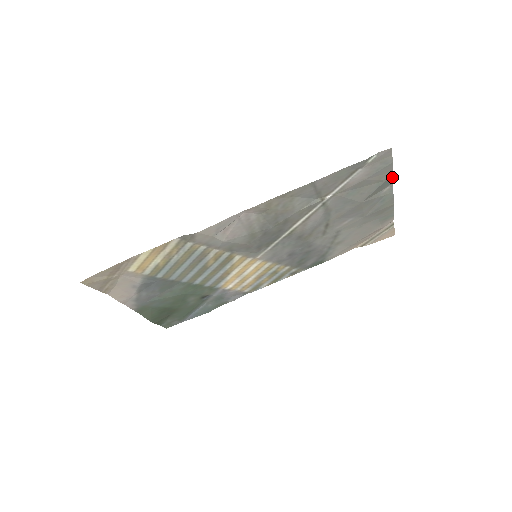
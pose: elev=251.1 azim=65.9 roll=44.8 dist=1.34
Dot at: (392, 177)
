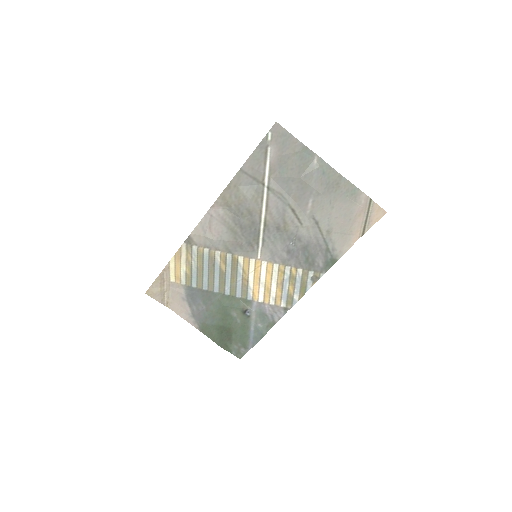
Dot at: (305, 146)
